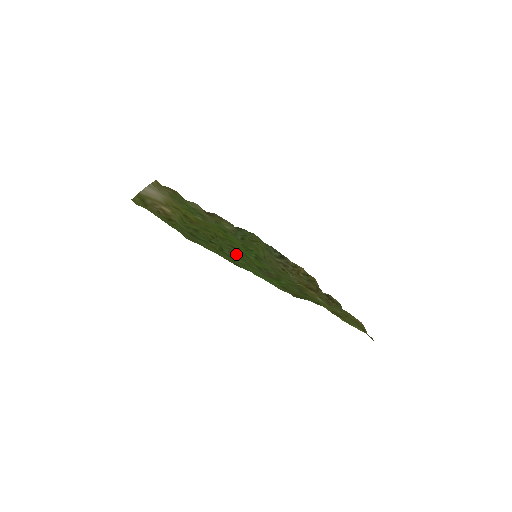
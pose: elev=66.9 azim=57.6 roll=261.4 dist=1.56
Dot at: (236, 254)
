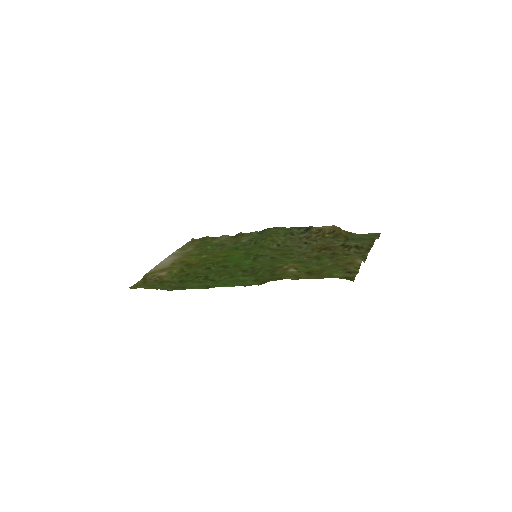
Dot at: (223, 272)
